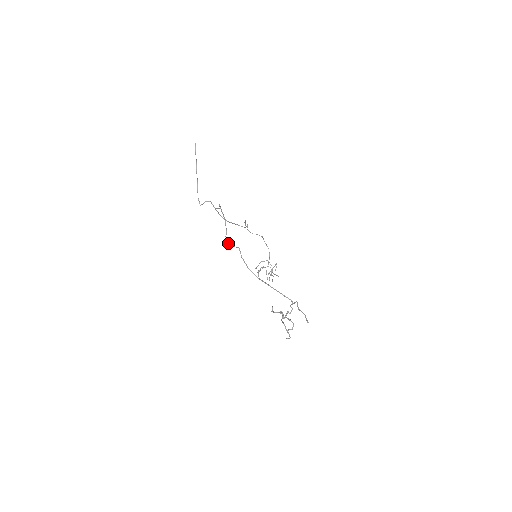
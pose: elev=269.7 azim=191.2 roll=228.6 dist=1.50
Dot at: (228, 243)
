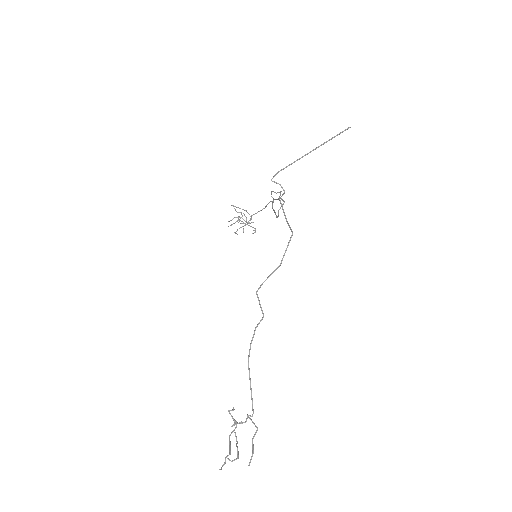
Dot at: (258, 289)
